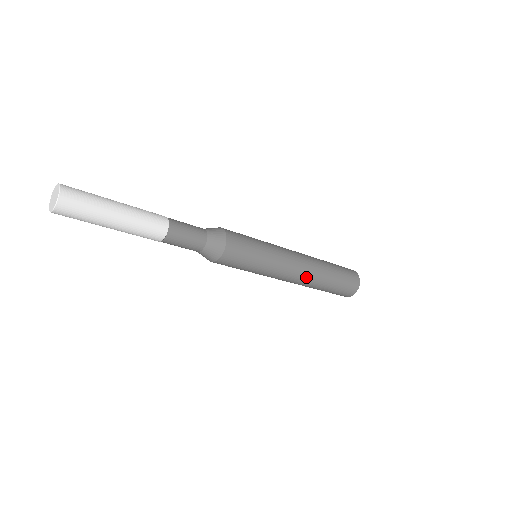
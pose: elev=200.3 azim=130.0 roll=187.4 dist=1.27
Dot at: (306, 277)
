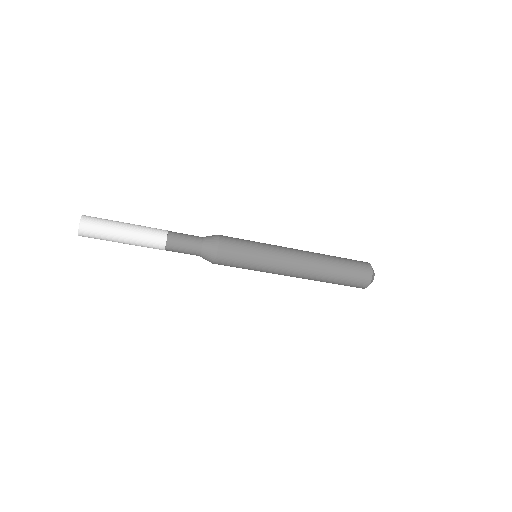
Dot at: (307, 270)
